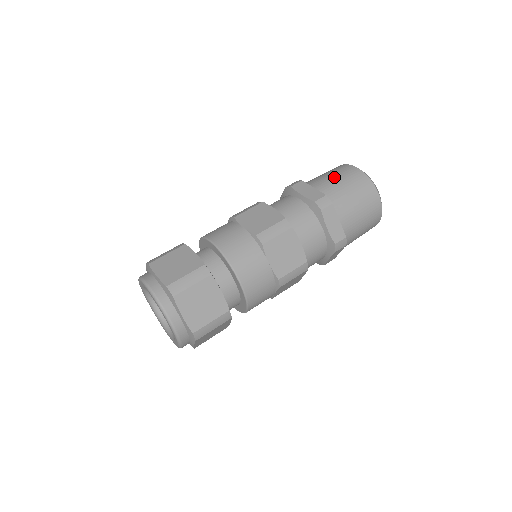
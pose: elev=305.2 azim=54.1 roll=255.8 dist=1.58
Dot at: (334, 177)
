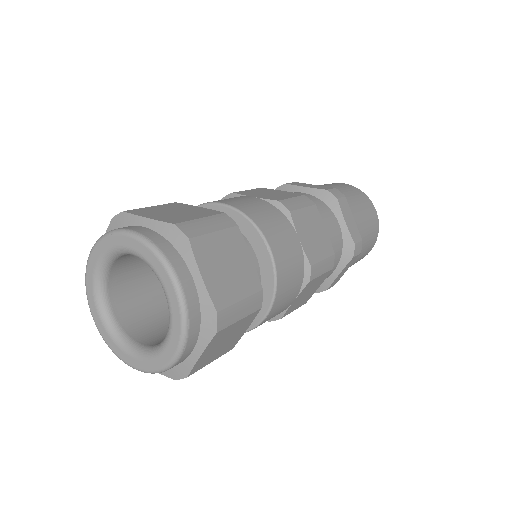
Dot at: occluded
